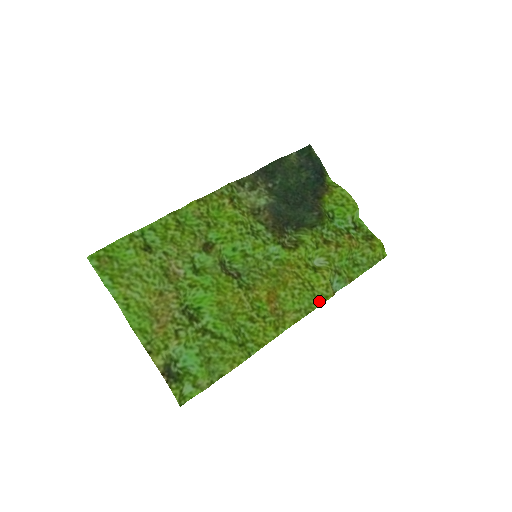
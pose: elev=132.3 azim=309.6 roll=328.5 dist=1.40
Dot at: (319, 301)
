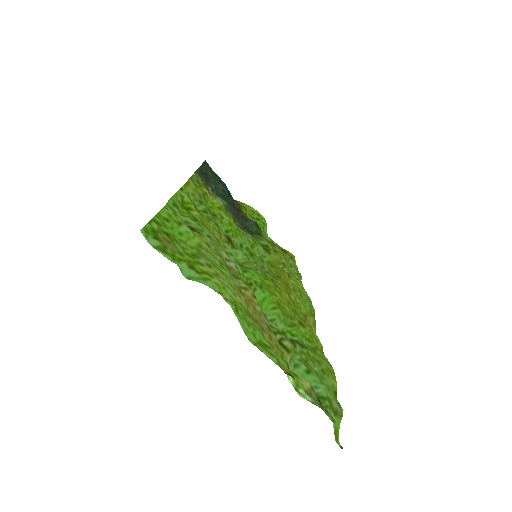
Dot at: (311, 303)
